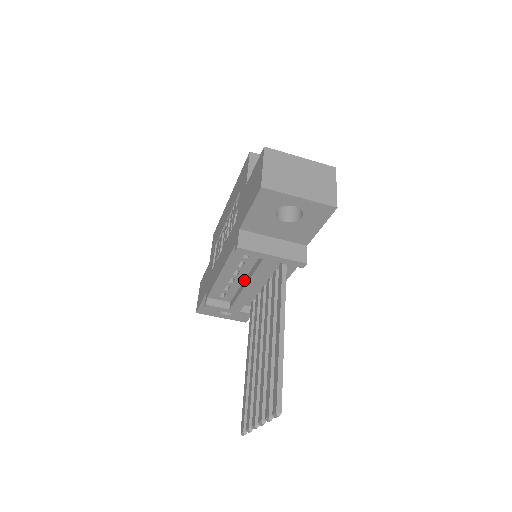
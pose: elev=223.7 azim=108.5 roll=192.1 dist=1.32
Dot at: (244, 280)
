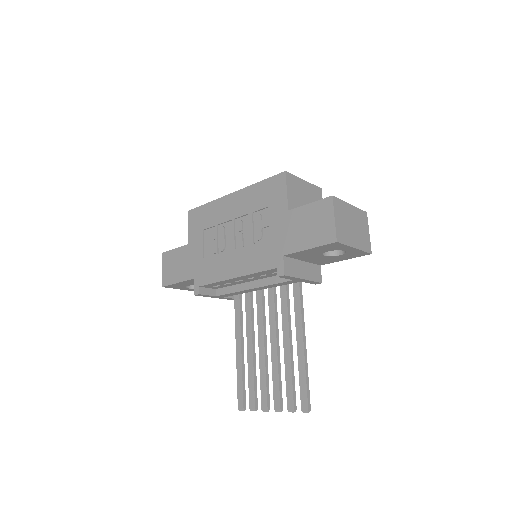
Dot at: (250, 281)
